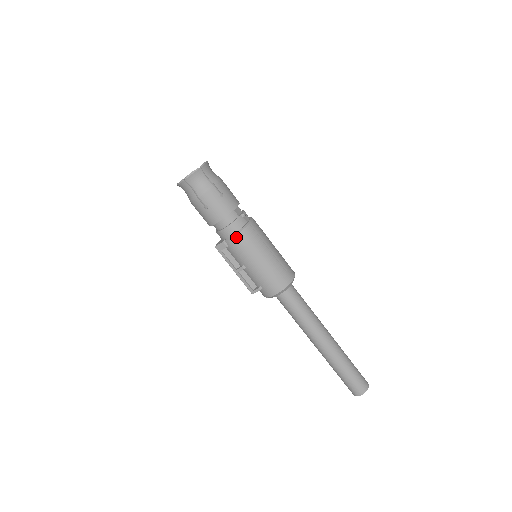
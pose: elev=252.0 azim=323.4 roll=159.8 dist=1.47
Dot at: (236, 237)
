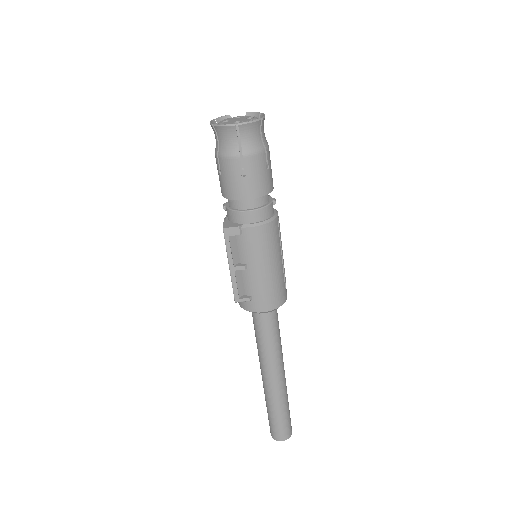
Dot at: (260, 227)
